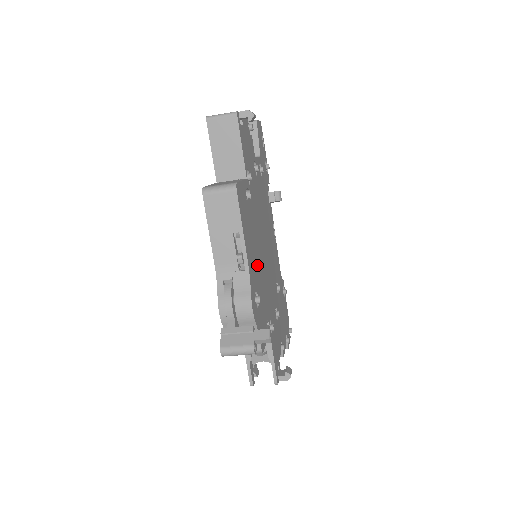
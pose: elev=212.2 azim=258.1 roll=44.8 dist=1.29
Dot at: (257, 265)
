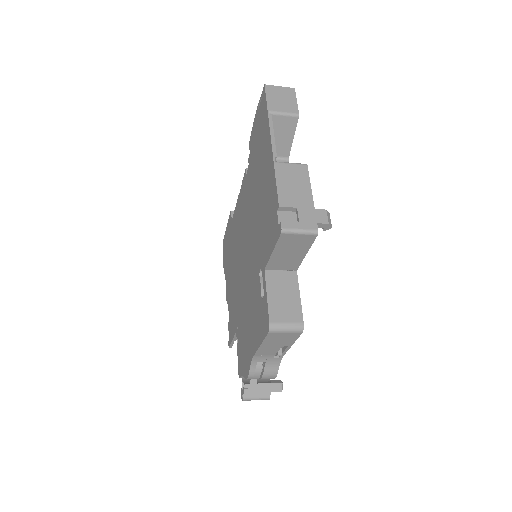
Dot at: occluded
